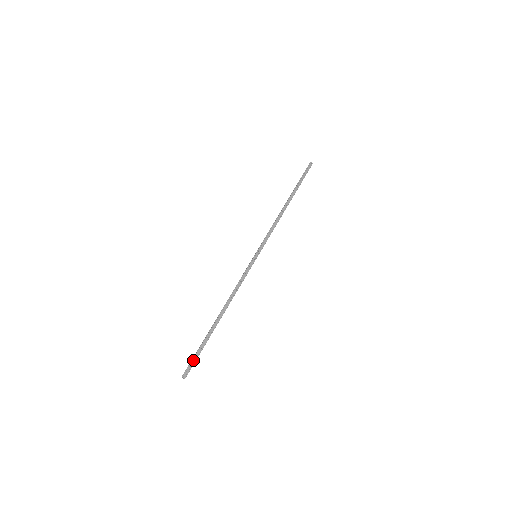
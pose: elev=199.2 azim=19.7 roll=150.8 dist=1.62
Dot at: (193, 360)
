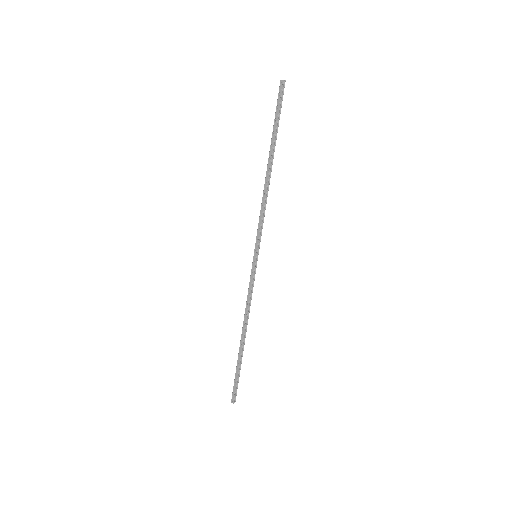
Dot at: (234, 386)
